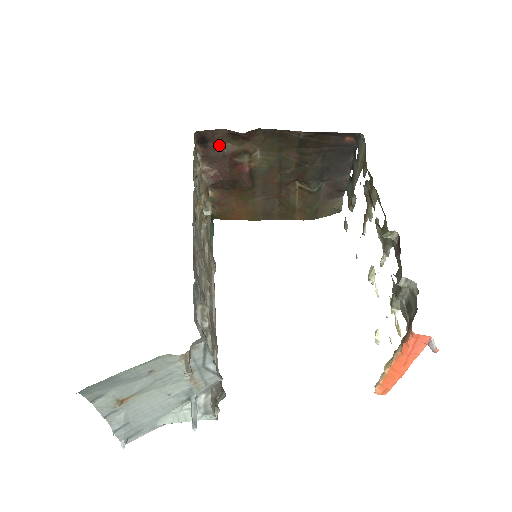
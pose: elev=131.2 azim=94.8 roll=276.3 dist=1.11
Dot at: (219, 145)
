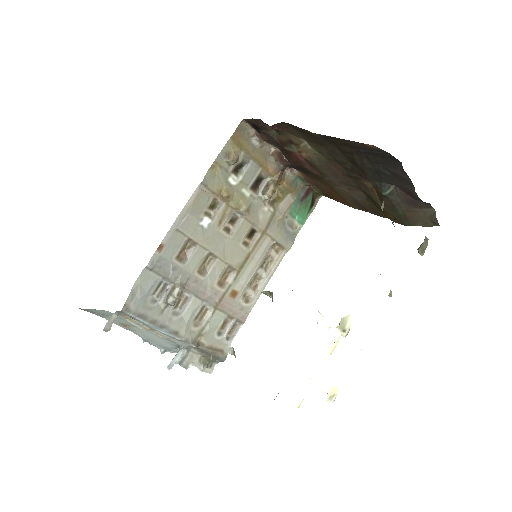
Dot at: (269, 132)
